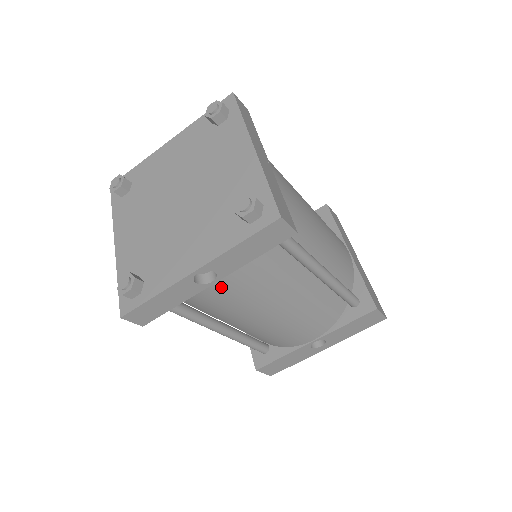
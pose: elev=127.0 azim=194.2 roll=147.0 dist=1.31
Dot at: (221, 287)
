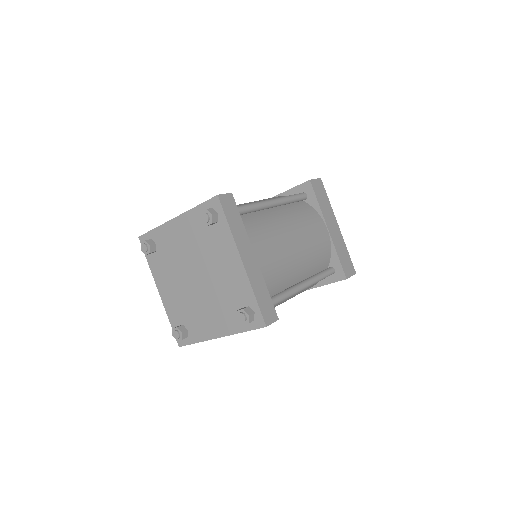
Dot at: occluded
